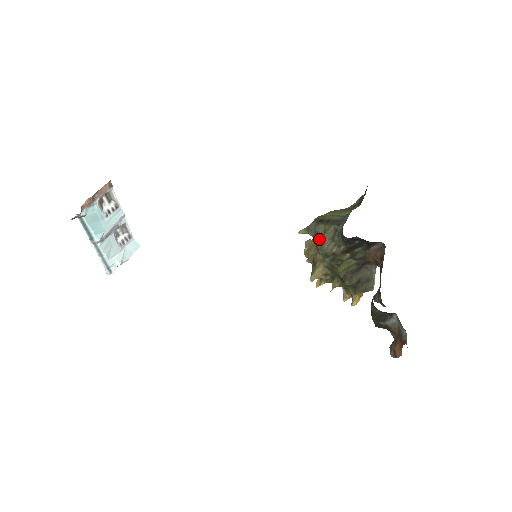
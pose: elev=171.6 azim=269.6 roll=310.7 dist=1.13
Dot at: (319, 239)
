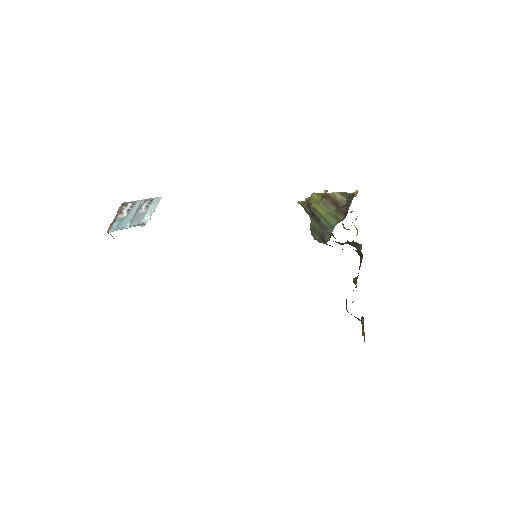
Dot at: (311, 228)
